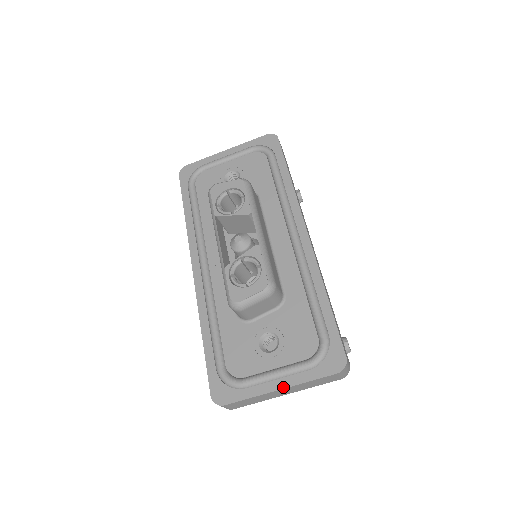
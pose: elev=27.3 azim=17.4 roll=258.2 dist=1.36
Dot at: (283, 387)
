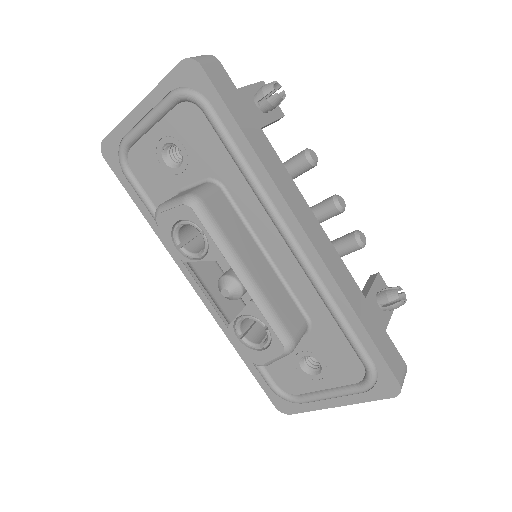
Dot at: (340, 405)
